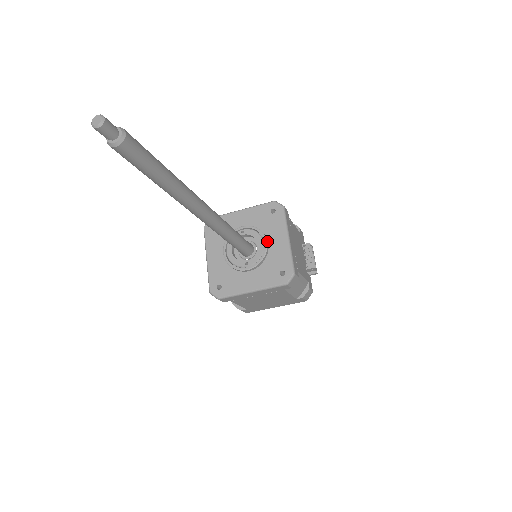
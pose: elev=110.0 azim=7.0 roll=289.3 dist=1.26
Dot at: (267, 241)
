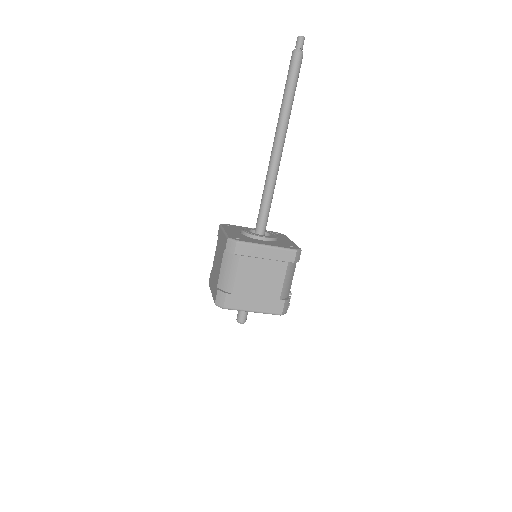
Dot at: occluded
